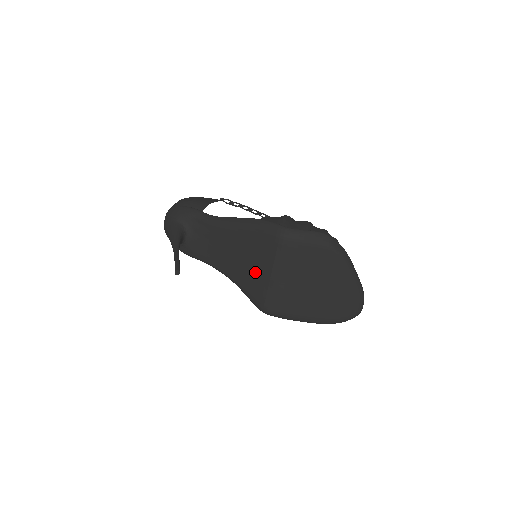
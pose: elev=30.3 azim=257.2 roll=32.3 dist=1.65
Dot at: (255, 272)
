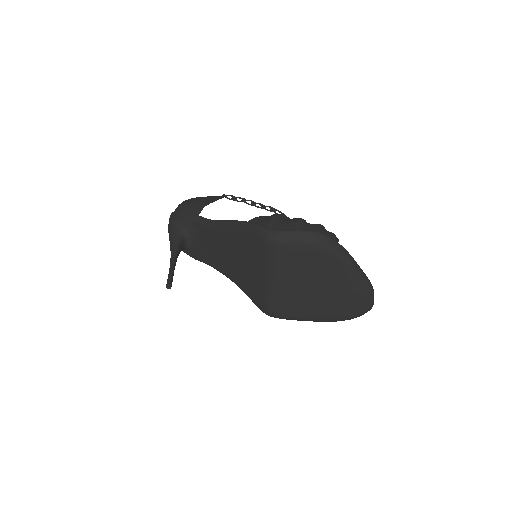
Dot at: (251, 276)
